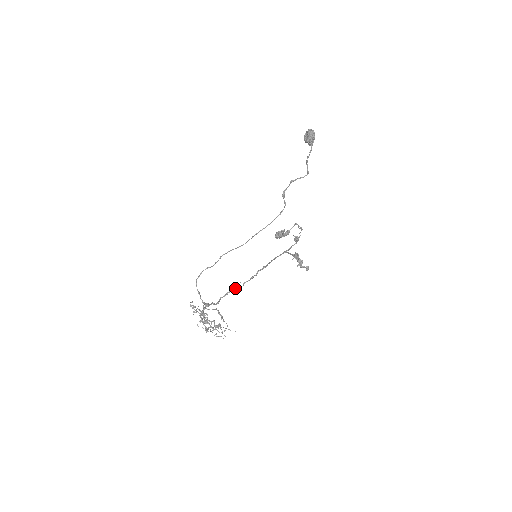
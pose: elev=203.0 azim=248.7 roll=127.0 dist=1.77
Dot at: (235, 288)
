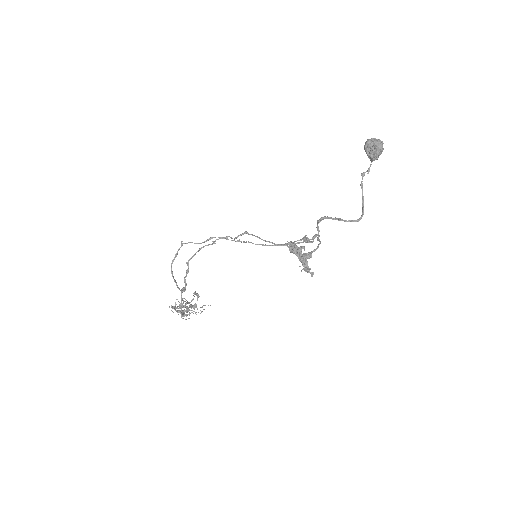
Dot at: (204, 246)
